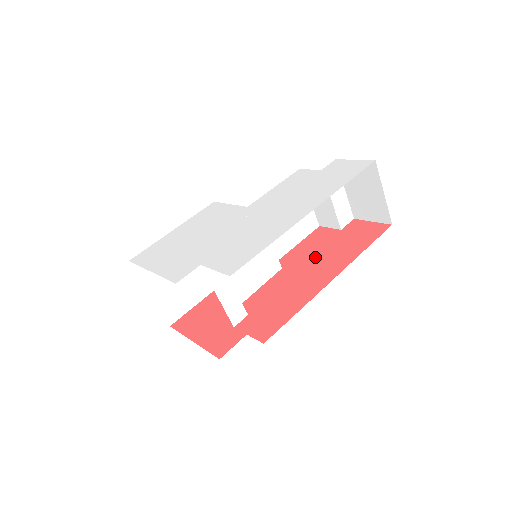
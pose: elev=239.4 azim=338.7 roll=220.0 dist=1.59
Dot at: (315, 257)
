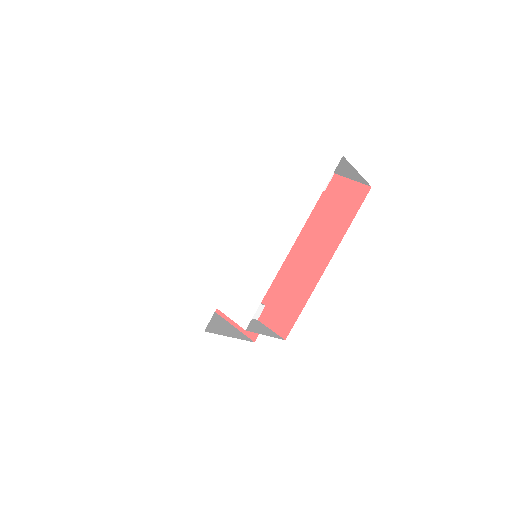
Dot at: (307, 232)
